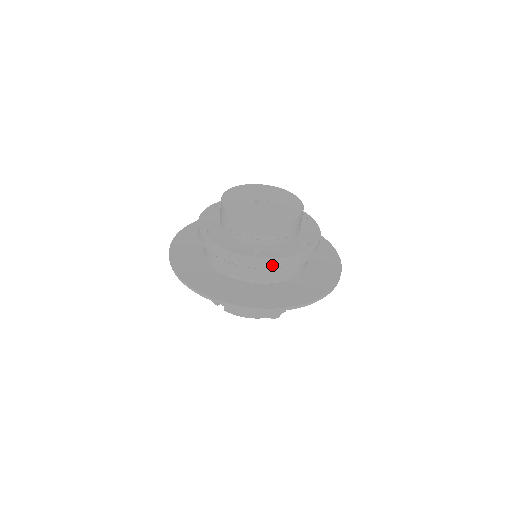
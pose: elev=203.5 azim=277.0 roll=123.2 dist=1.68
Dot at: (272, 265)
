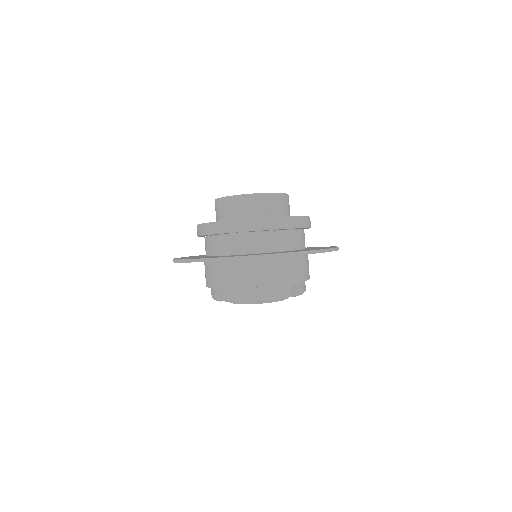
Dot at: (254, 226)
